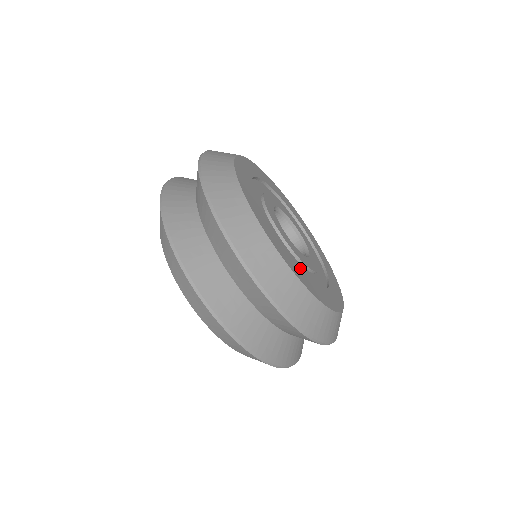
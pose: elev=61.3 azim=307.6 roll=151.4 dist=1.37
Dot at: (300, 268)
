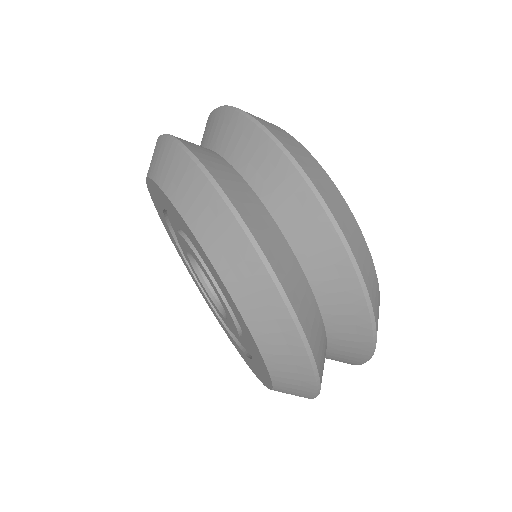
Dot at: occluded
